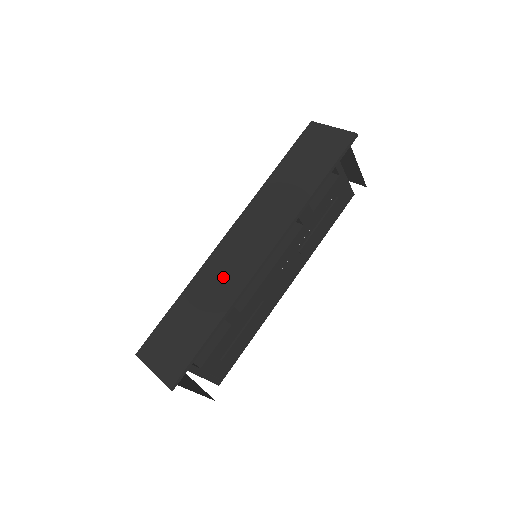
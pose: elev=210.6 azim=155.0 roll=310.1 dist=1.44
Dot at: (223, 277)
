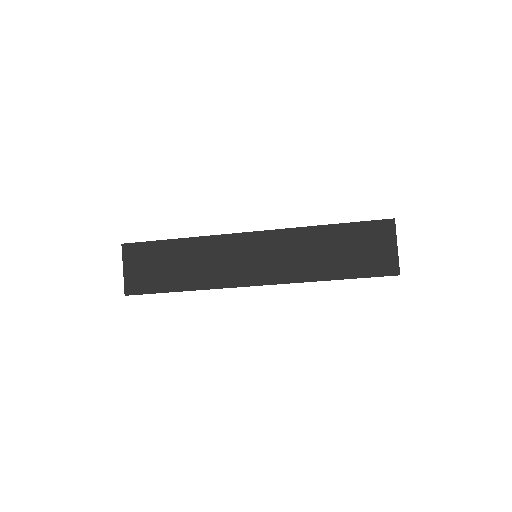
Dot at: (217, 263)
